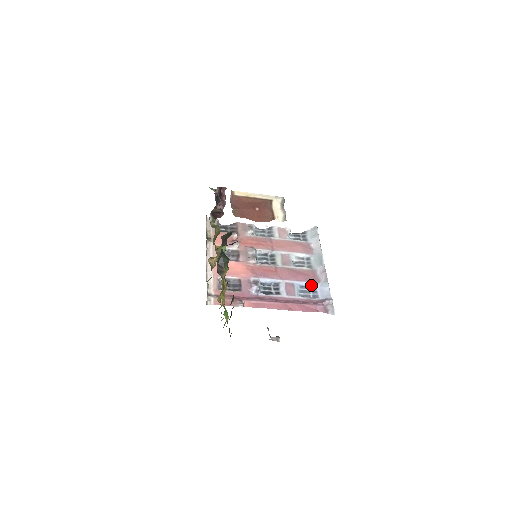
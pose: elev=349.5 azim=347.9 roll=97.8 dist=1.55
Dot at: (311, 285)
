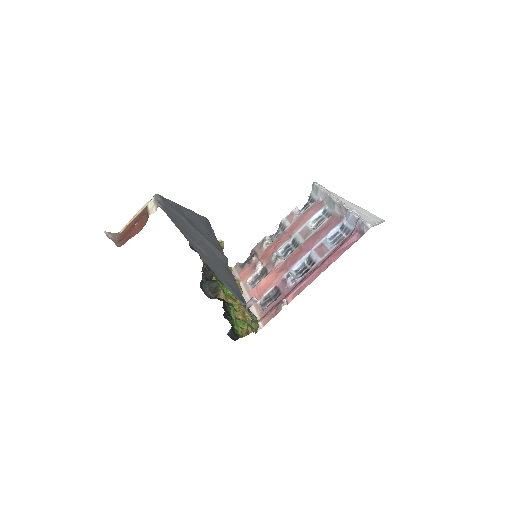
Dot at: (338, 228)
